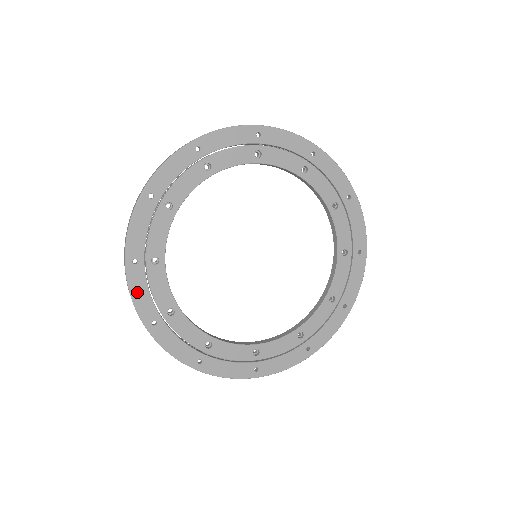
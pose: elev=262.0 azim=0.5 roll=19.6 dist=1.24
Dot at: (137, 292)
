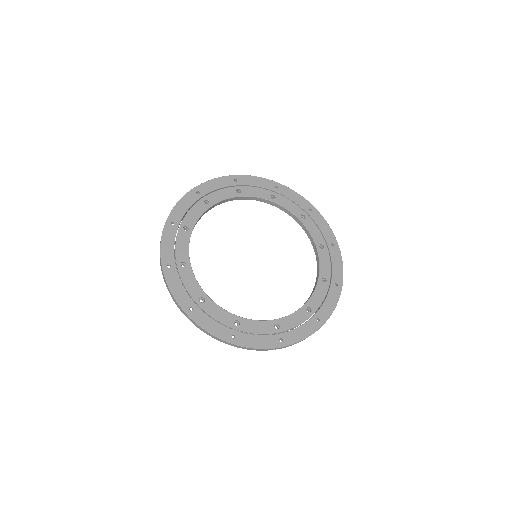
Dot at: (174, 287)
